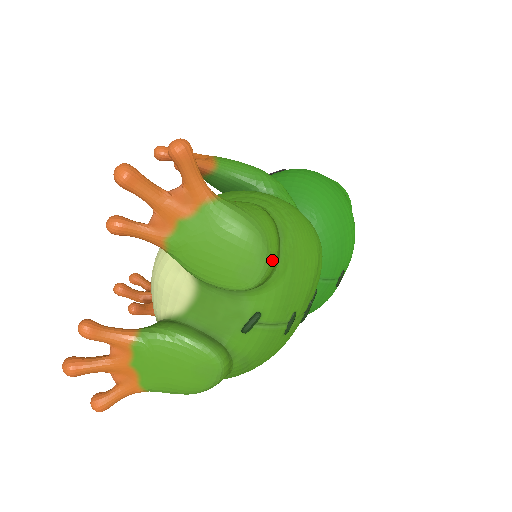
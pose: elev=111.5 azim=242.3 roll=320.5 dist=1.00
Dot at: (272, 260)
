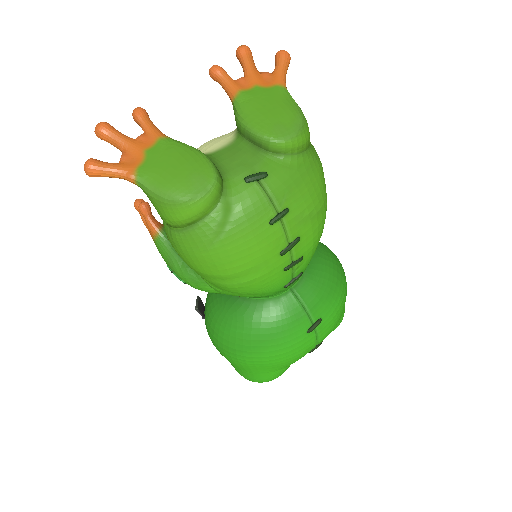
Dot at: (300, 138)
